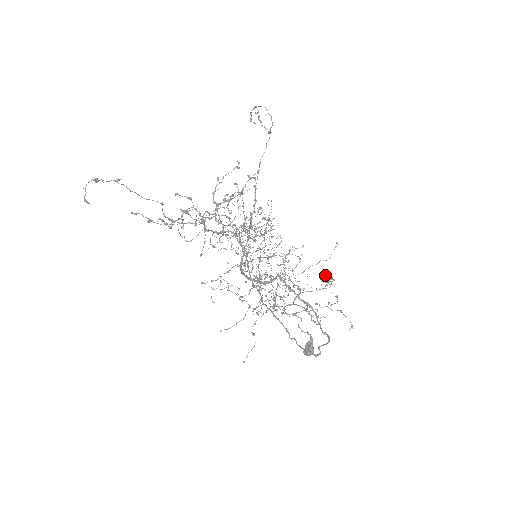
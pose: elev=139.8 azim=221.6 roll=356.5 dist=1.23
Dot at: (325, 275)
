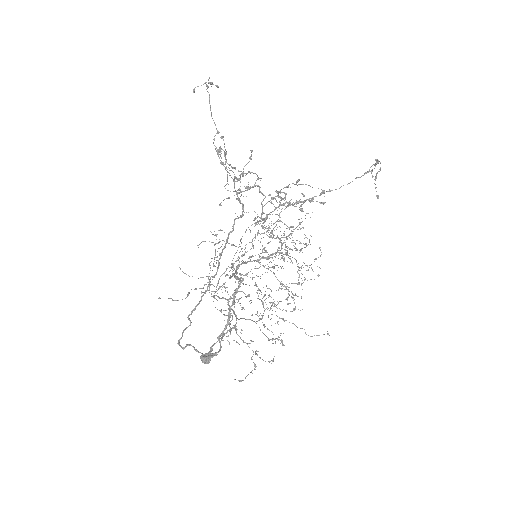
Dot at: occluded
